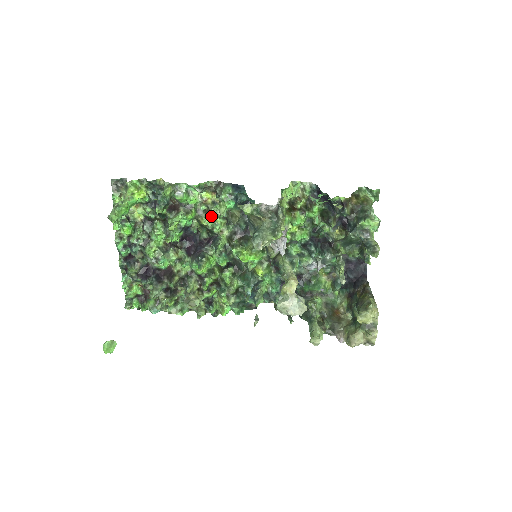
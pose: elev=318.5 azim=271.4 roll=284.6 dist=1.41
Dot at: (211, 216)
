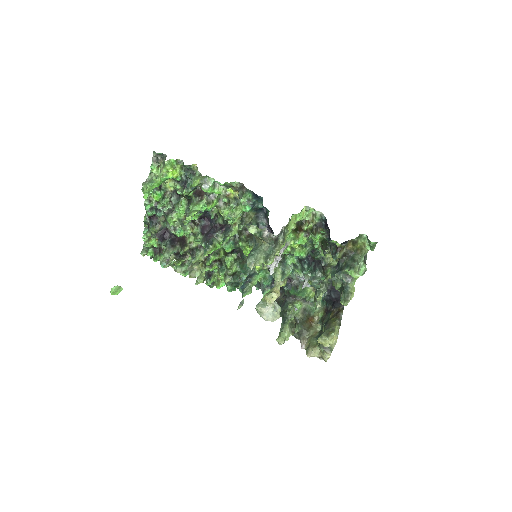
Dot at: (229, 210)
